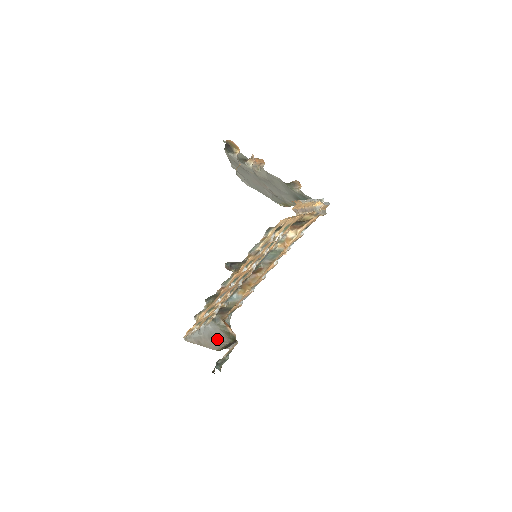
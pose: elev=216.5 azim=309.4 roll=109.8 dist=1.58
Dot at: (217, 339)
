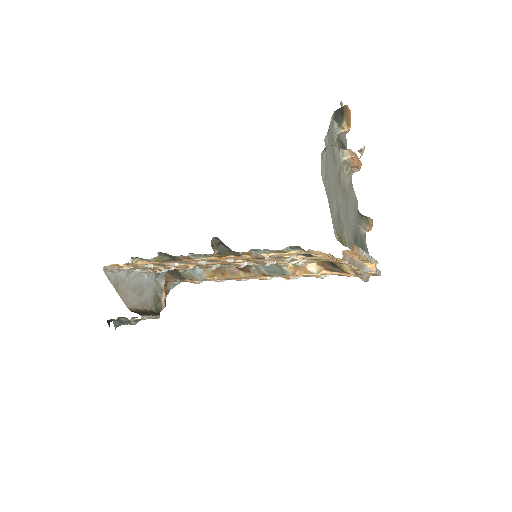
Dot at: (141, 296)
